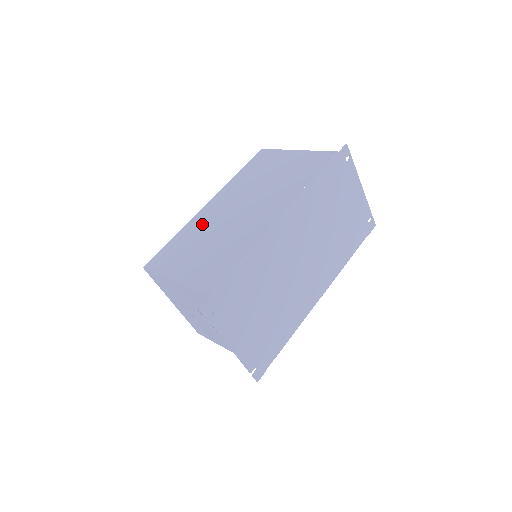
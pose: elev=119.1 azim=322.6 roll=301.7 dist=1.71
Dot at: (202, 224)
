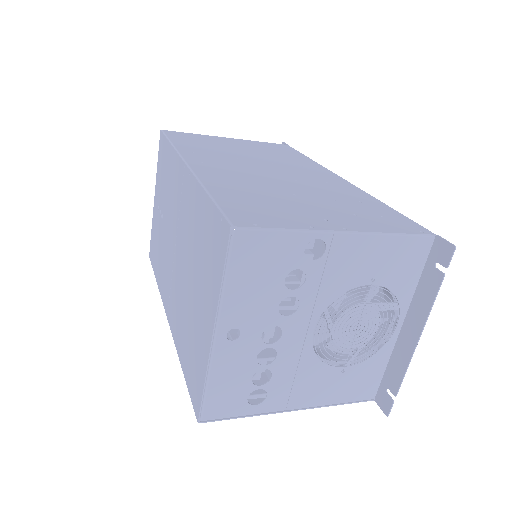
Dot at: (237, 180)
